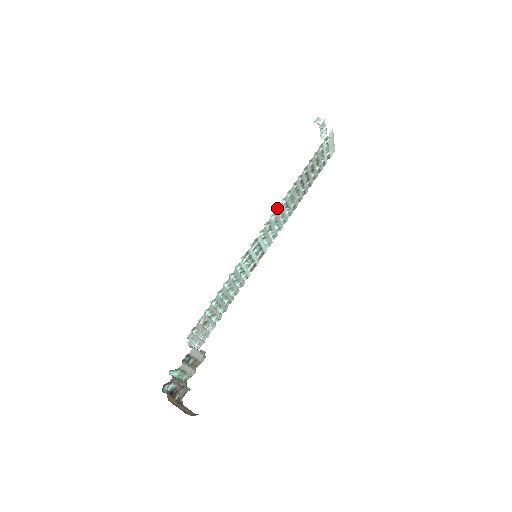
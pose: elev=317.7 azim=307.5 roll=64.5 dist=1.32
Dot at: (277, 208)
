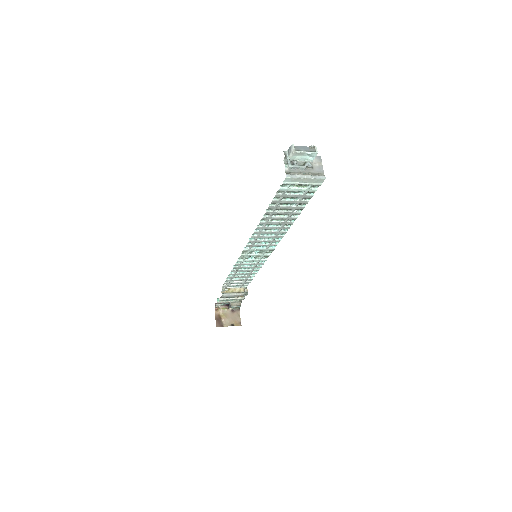
Dot at: (255, 233)
